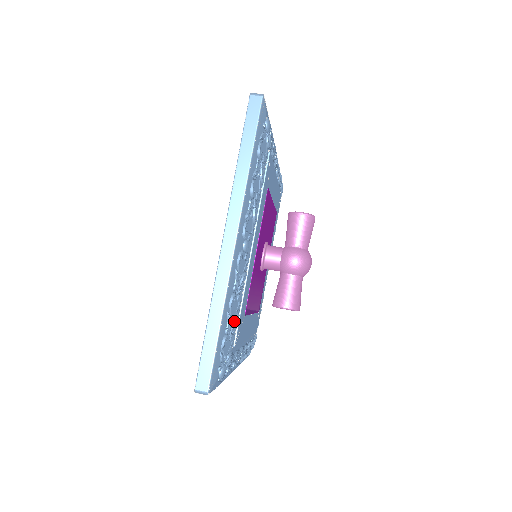
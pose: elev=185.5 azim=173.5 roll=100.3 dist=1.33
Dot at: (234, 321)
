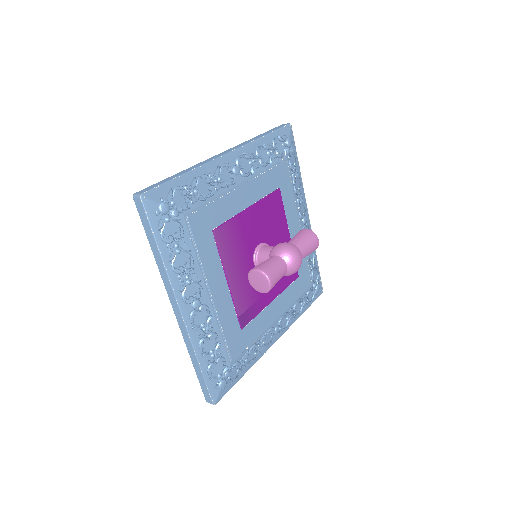
Dot at: (197, 195)
